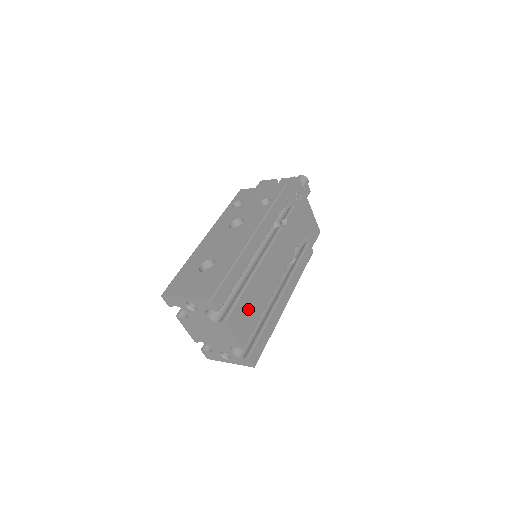
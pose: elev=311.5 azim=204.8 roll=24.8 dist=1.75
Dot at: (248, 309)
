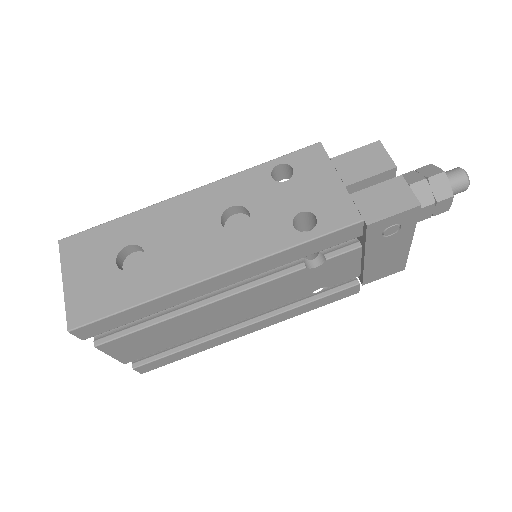
Dot at: (156, 337)
